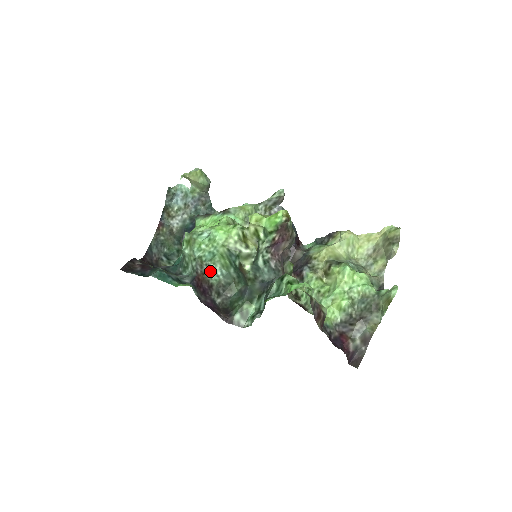
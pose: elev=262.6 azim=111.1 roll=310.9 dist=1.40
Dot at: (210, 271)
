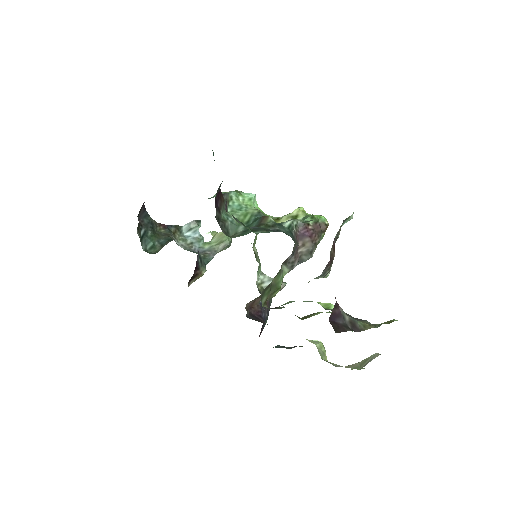
Dot at: (225, 212)
